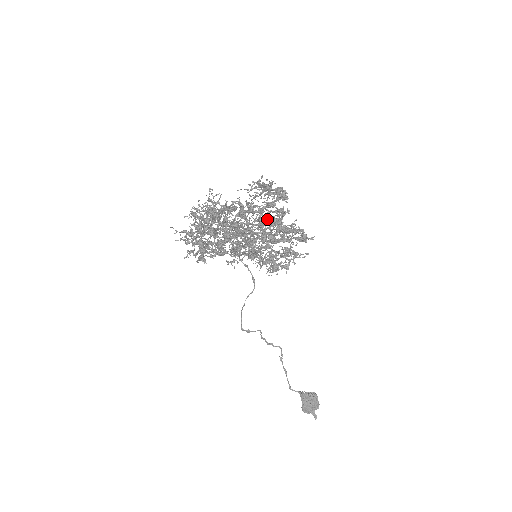
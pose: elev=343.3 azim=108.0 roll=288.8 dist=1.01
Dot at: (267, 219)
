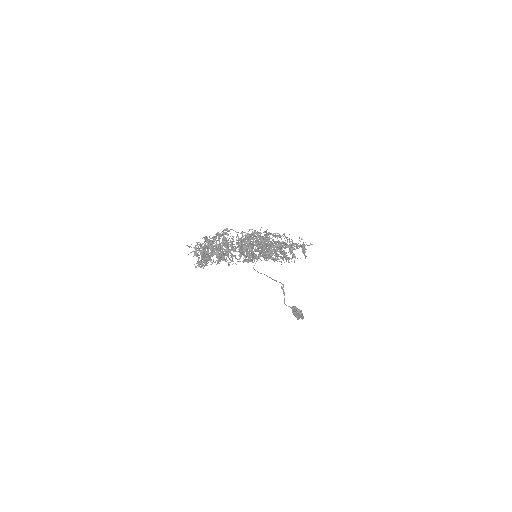
Dot at: occluded
